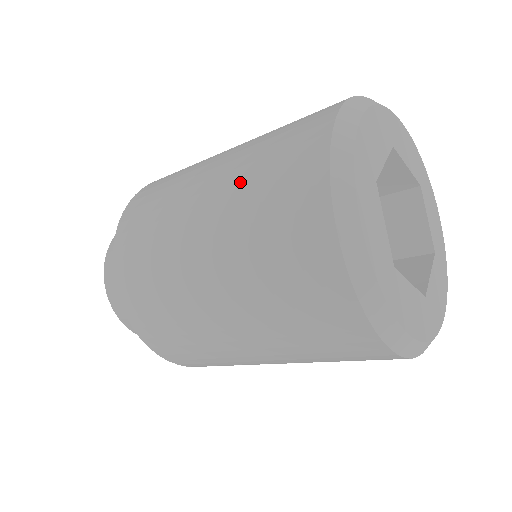
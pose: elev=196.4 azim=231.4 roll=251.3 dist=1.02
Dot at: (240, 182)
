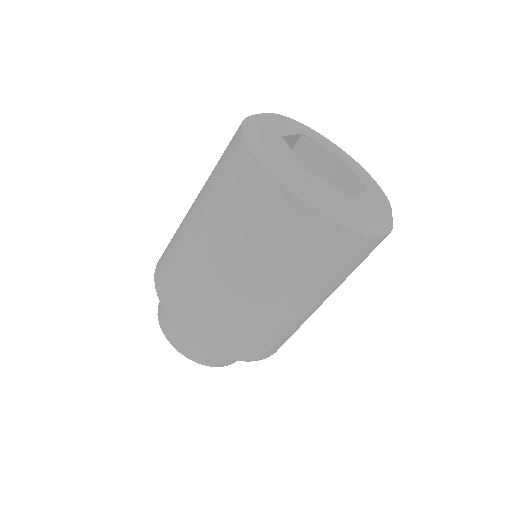
Dot at: occluded
